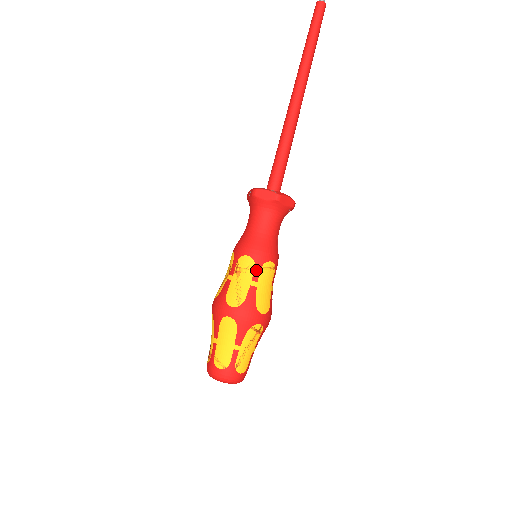
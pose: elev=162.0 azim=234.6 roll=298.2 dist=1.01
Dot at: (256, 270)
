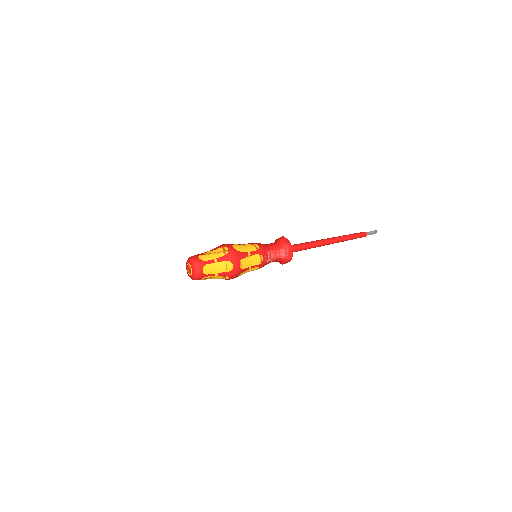
Dot at: (248, 244)
